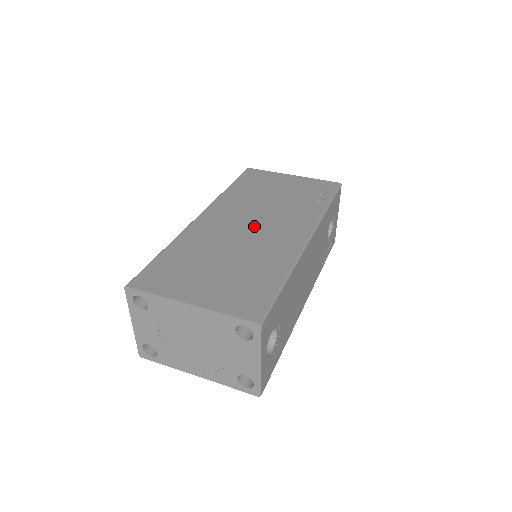
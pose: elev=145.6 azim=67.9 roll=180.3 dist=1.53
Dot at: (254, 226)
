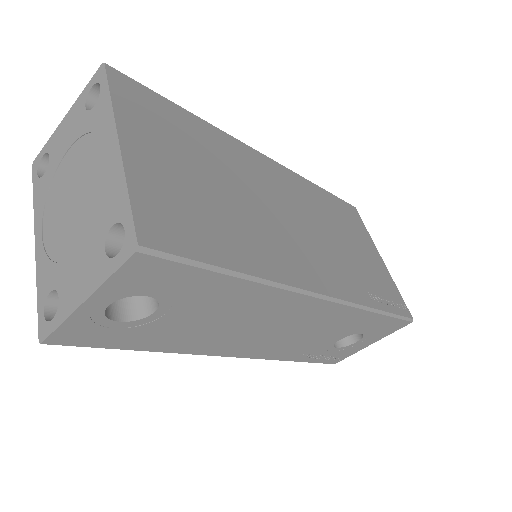
Dot at: (292, 220)
